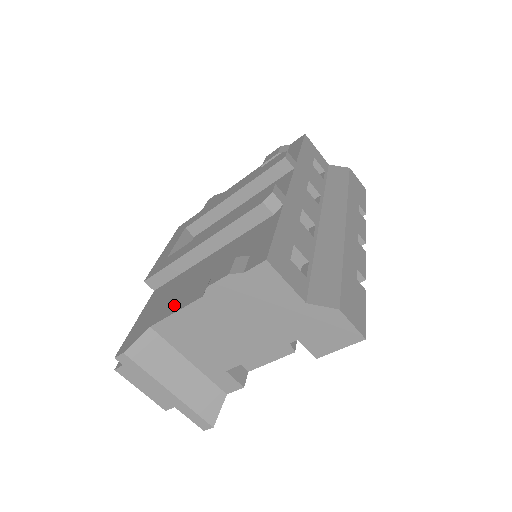
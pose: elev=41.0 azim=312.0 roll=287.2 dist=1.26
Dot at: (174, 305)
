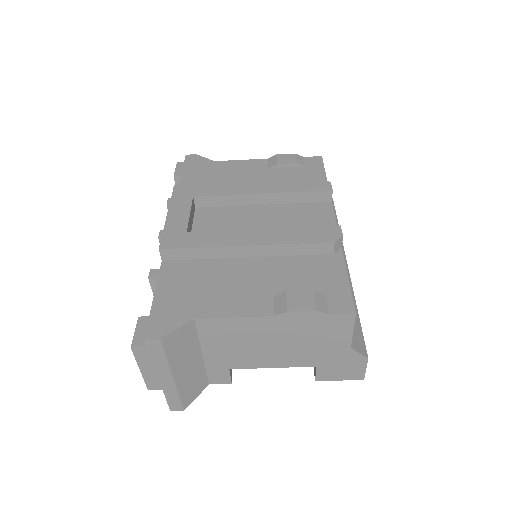
Dot at: (226, 305)
